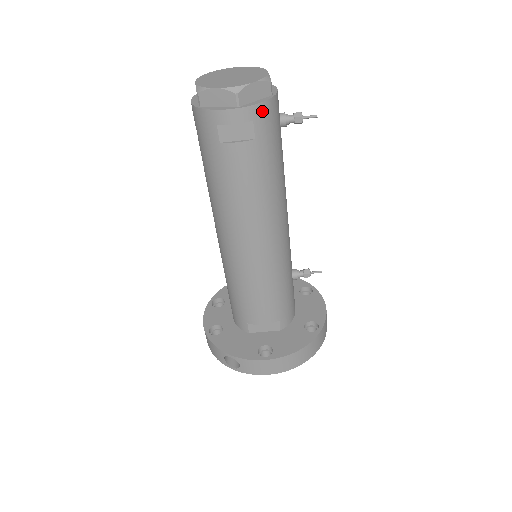
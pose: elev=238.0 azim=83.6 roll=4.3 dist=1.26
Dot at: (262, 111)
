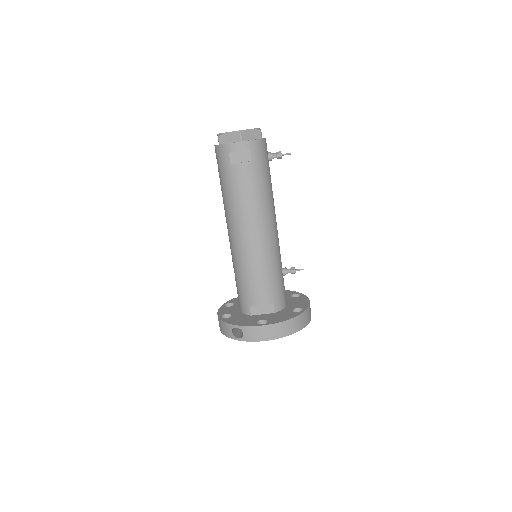
Dot at: (256, 145)
